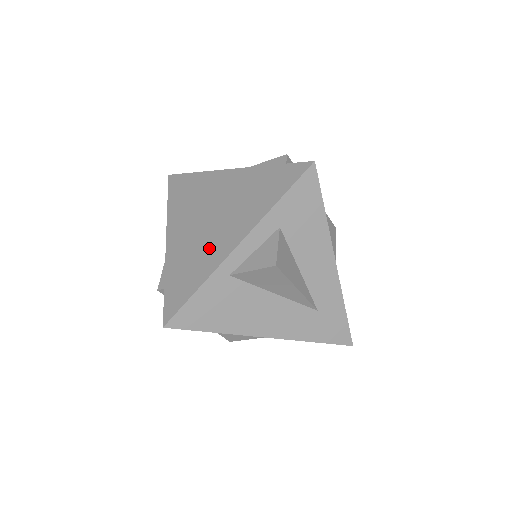
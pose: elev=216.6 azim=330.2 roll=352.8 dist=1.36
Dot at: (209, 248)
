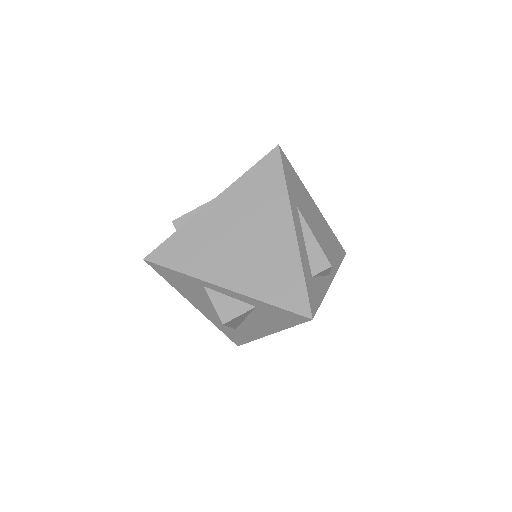
Dot at: (215, 258)
